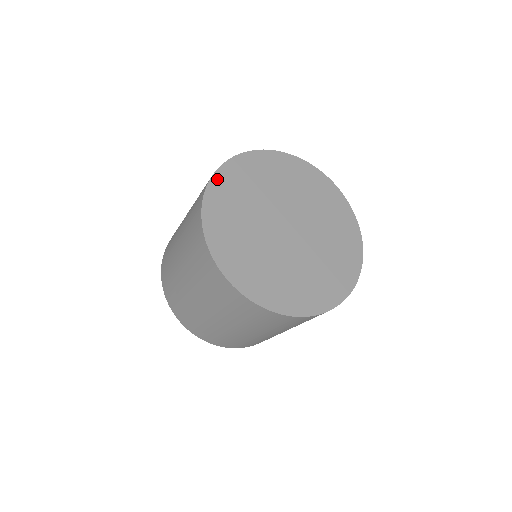
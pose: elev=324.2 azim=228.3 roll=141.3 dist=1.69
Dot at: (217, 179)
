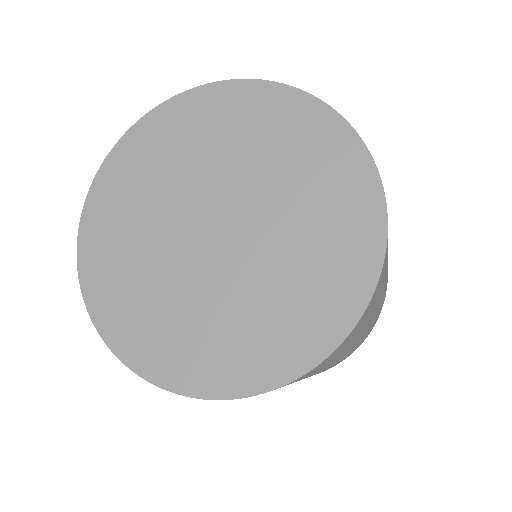
Dot at: (87, 280)
